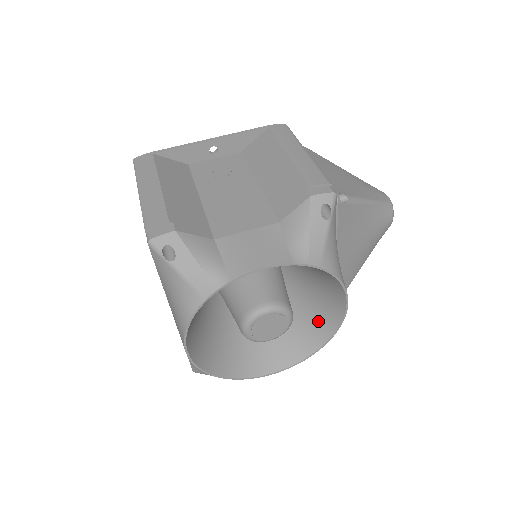
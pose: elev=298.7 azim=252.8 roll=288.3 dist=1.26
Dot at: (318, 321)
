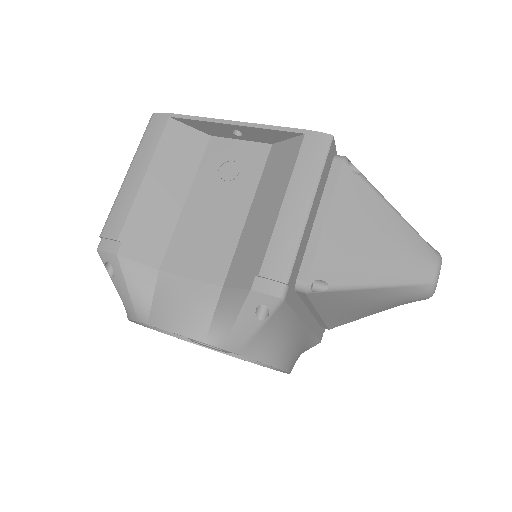
Dot at: occluded
